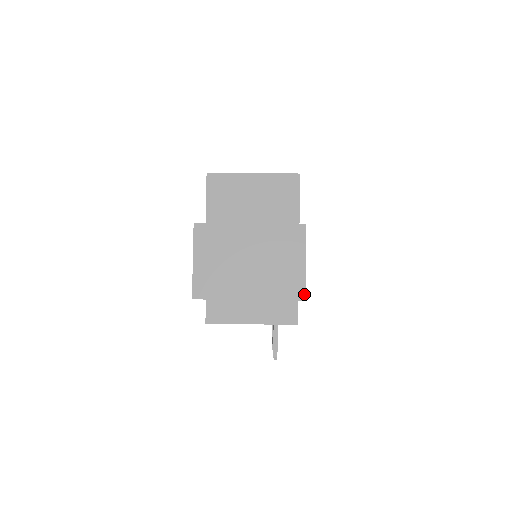
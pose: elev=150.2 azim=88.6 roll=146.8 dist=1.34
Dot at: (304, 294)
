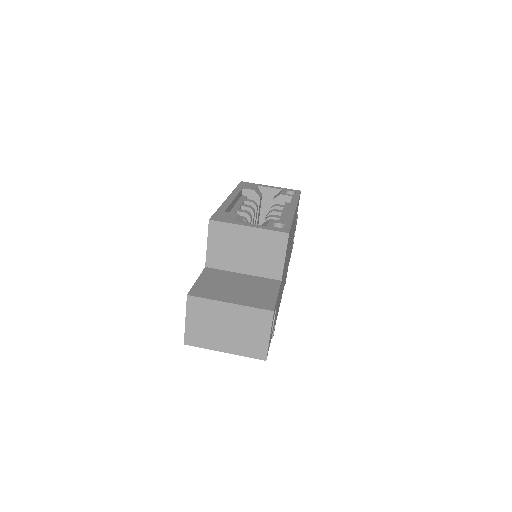
Dot at: (266, 356)
